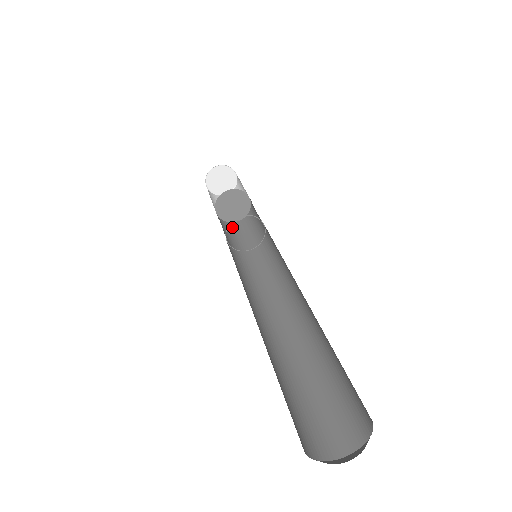
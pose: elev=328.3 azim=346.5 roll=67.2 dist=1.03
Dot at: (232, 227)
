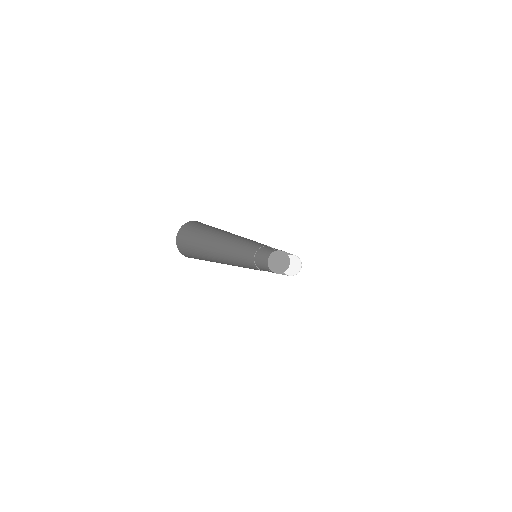
Dot at: (268, 269)
